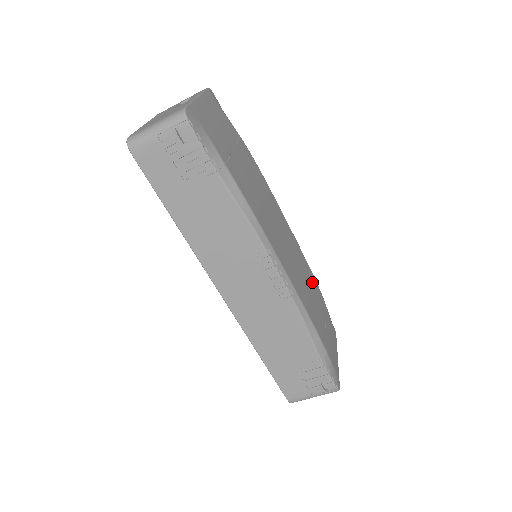
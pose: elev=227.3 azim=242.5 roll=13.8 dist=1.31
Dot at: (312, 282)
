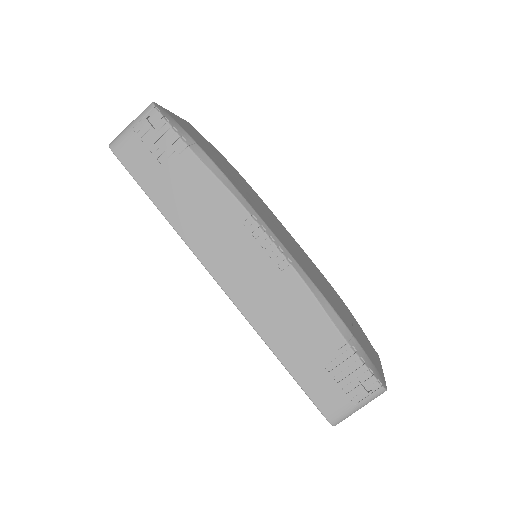
Dot at: (327, 284)
